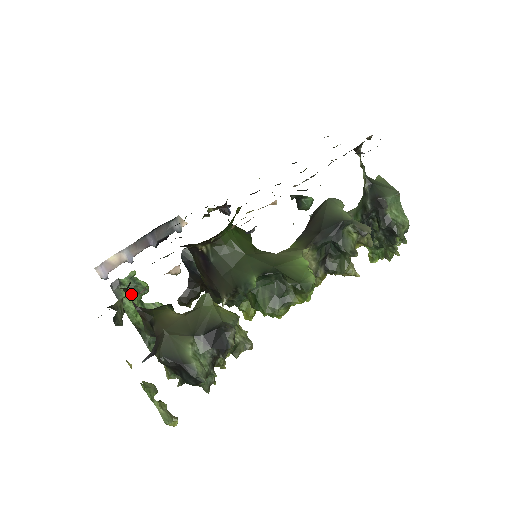
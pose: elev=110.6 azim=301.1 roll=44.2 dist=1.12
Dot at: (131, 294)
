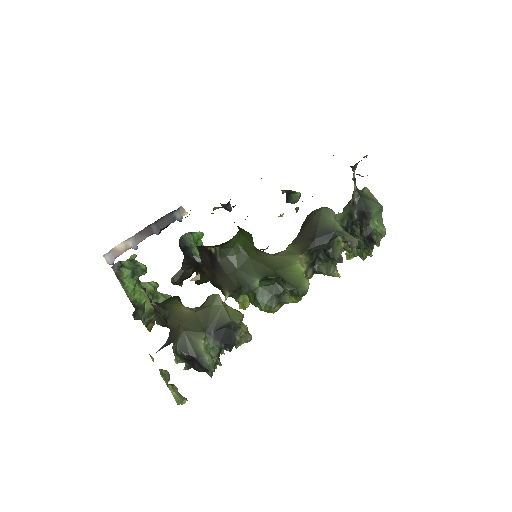
Dot at: occluded
